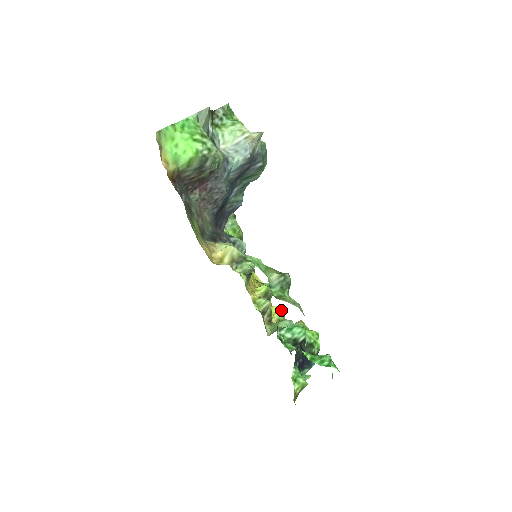
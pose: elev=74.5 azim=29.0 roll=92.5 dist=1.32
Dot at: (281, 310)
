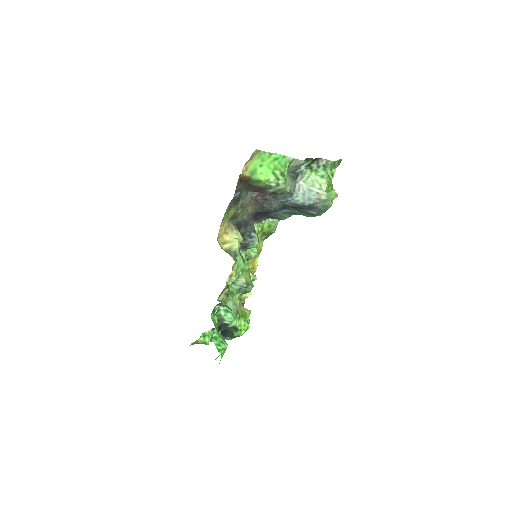
Dot at: (248, 293)
